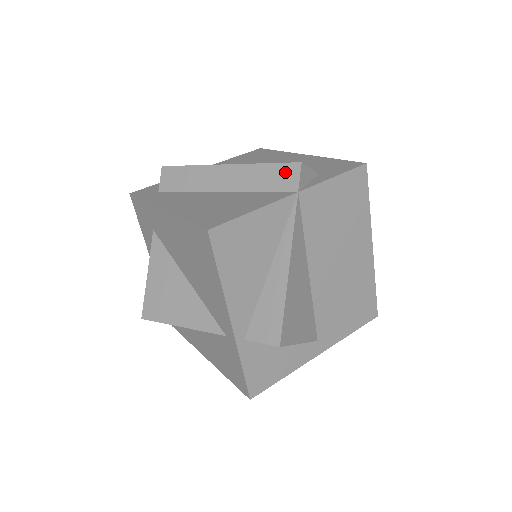
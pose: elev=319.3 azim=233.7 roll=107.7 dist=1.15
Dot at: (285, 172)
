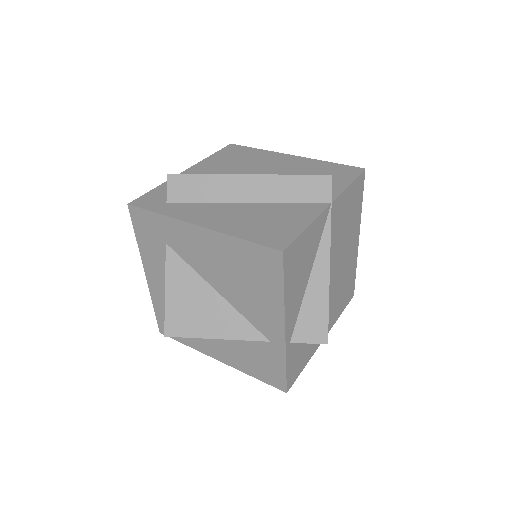
Dot at: (316, 184)
